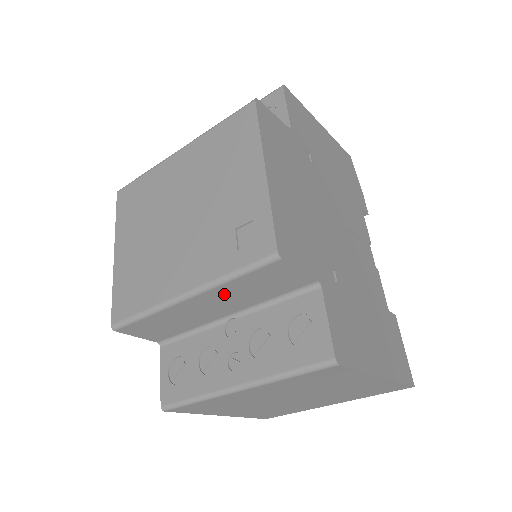
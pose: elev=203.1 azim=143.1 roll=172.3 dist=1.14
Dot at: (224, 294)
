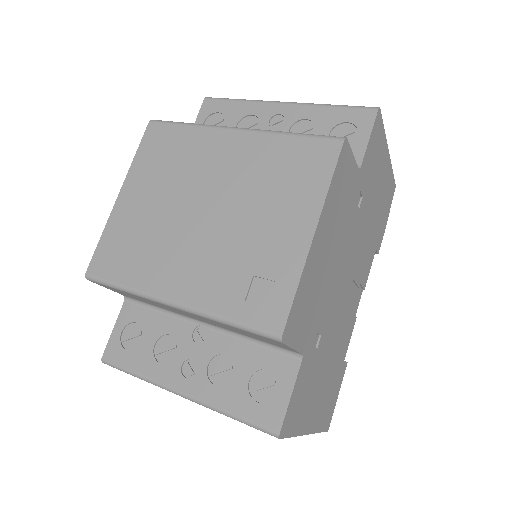
Dot at: (210, 321)
